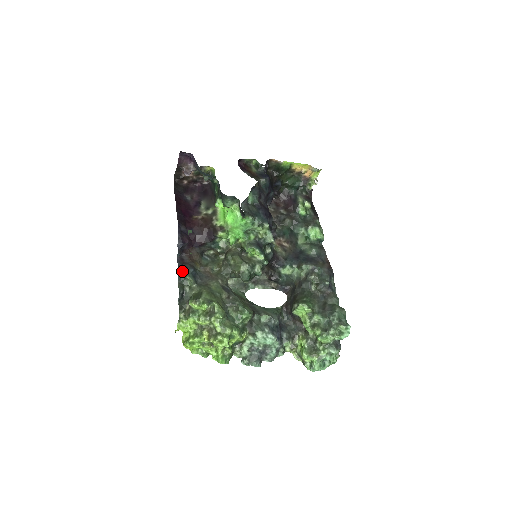
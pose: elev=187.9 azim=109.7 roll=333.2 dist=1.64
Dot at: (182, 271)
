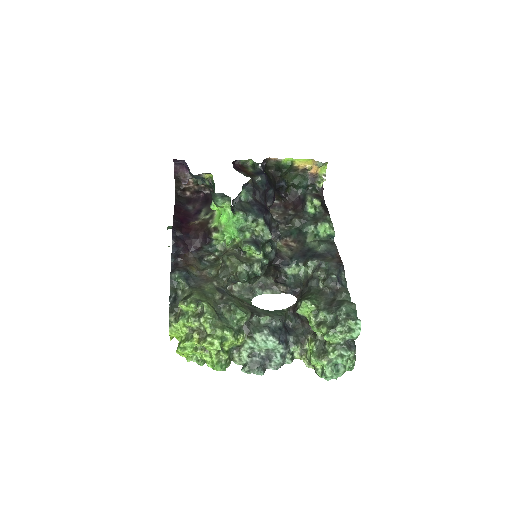
Dot at: (174, 274)
